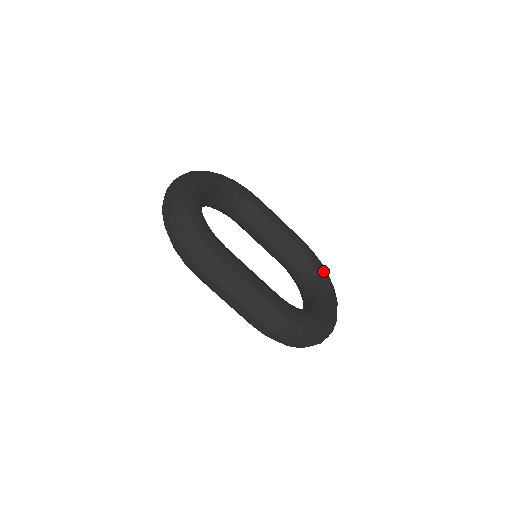
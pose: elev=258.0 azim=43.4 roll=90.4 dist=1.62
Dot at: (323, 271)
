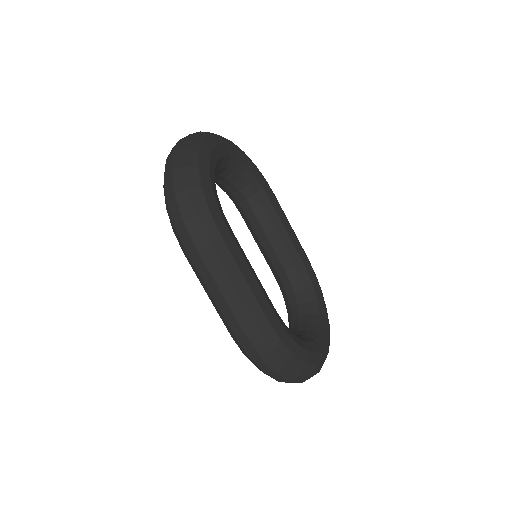
Dot at: (322, 300)
